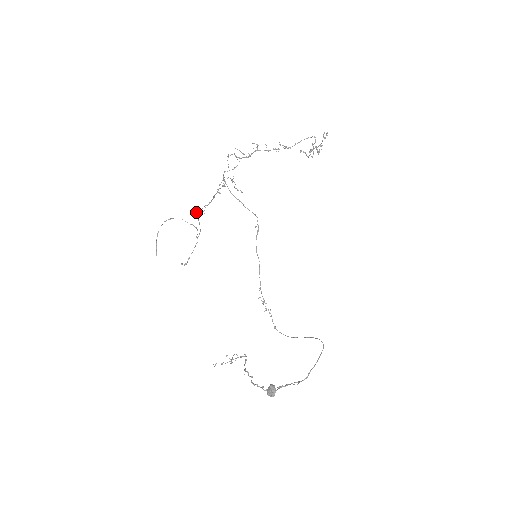
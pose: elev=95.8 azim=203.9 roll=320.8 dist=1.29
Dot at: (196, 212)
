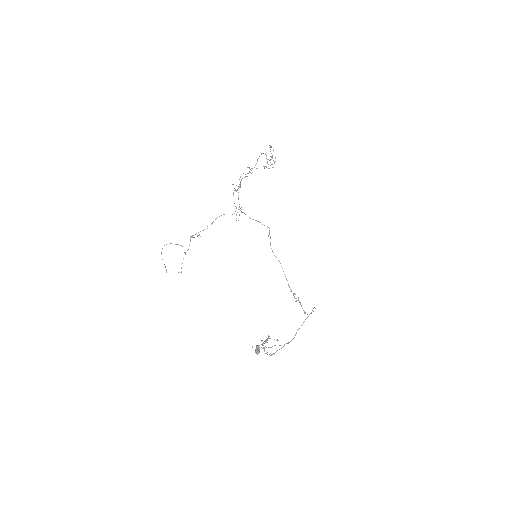
Dot at: (191, 237)
